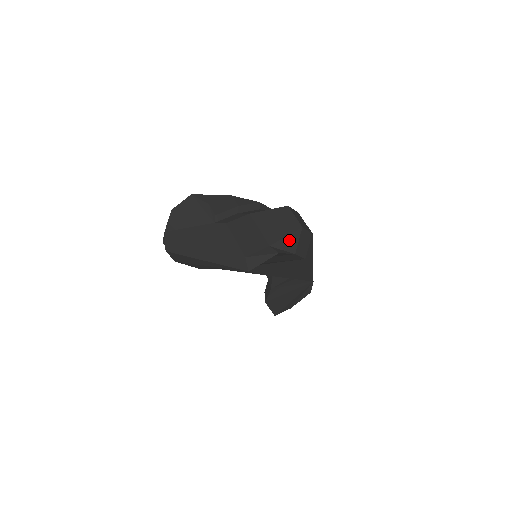
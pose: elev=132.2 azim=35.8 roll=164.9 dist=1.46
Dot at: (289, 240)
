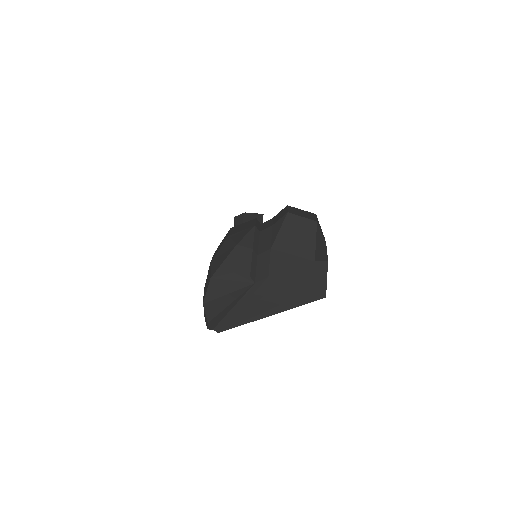
Dot at: (318, 241)
